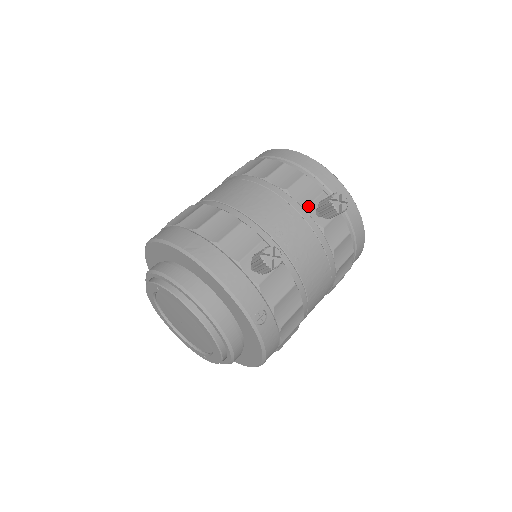
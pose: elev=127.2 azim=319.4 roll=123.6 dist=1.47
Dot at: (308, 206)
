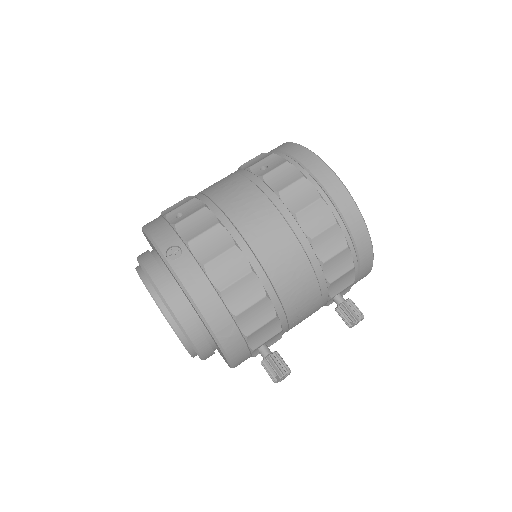
Dot at: occluded
